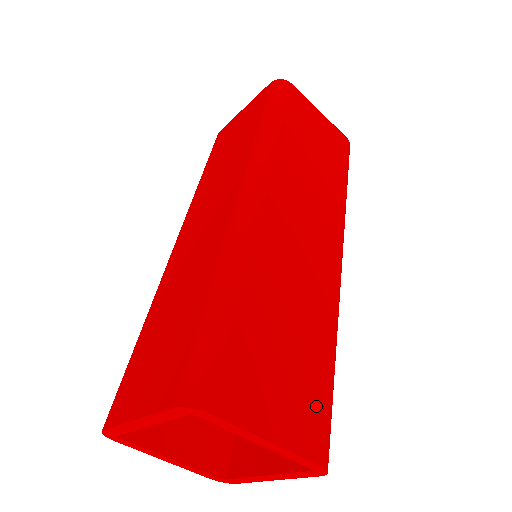
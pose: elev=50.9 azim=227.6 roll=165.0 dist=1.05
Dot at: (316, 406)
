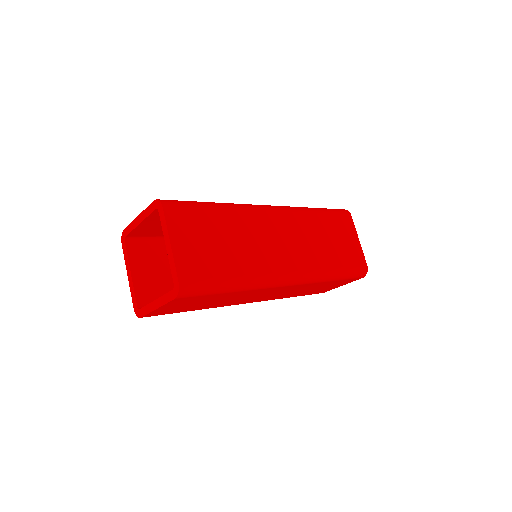
Dot at: (203, 271)
